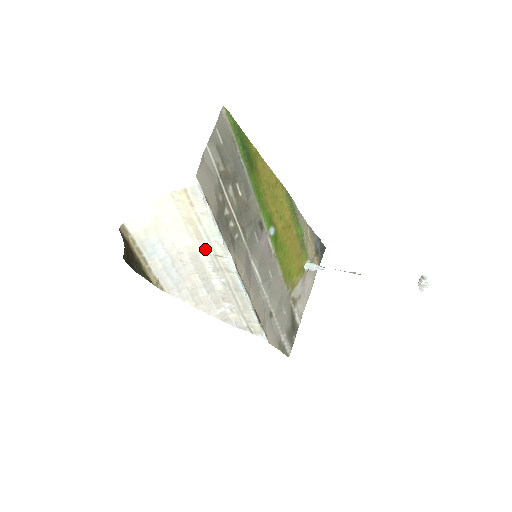
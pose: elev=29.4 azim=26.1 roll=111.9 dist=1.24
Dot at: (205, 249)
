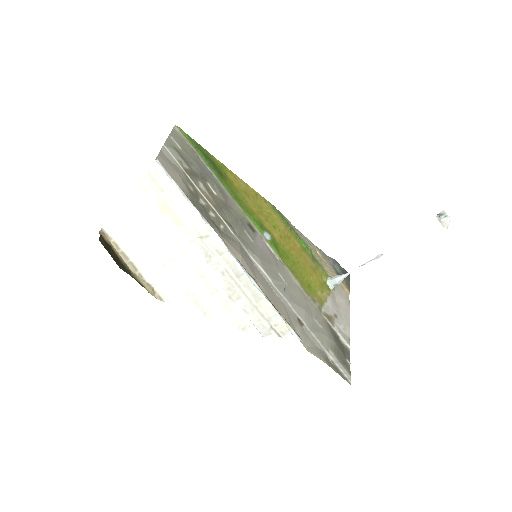
Dot at: (189, 235)
